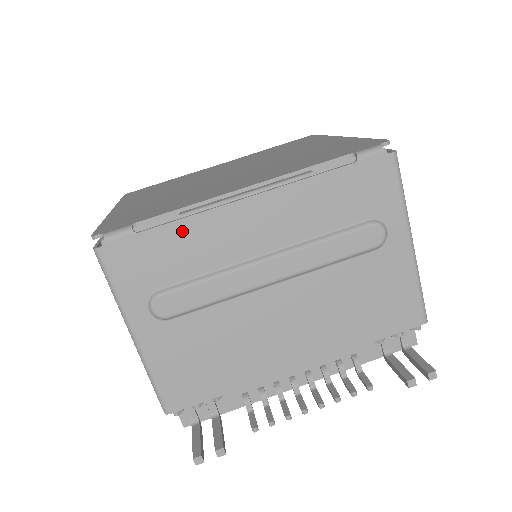
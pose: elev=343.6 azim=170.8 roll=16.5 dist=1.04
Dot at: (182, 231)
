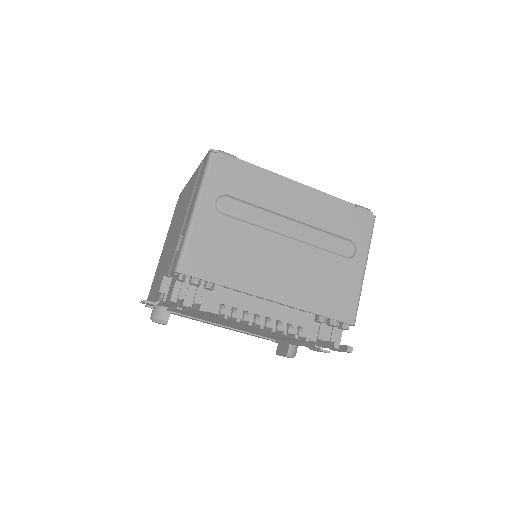
Dot at: (259, 176)
